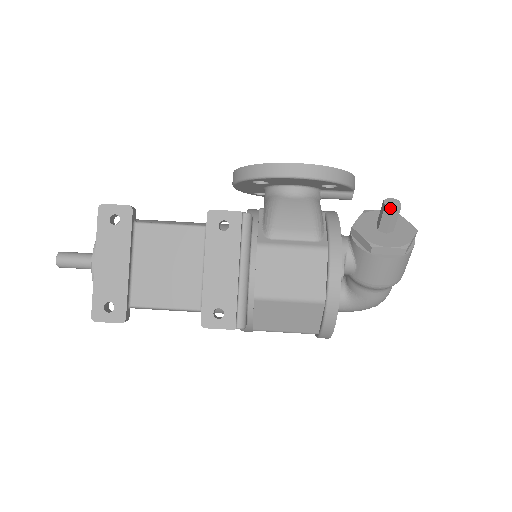
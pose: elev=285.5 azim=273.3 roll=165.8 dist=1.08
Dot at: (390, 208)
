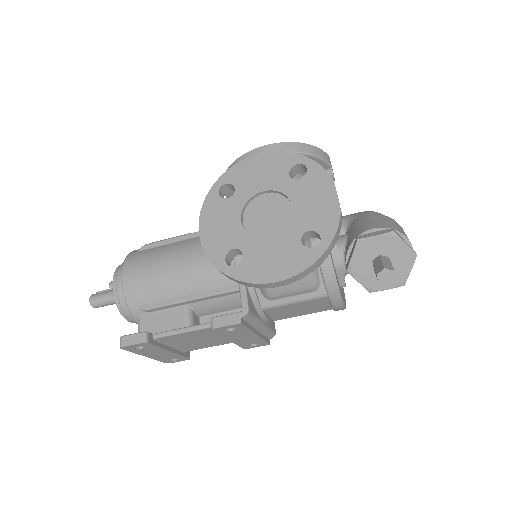
Dot at: occluded
